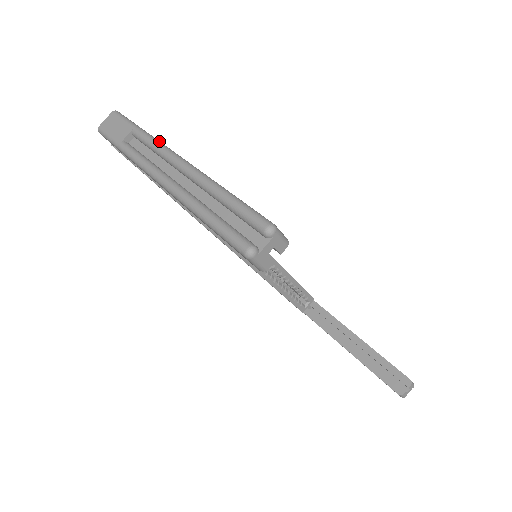
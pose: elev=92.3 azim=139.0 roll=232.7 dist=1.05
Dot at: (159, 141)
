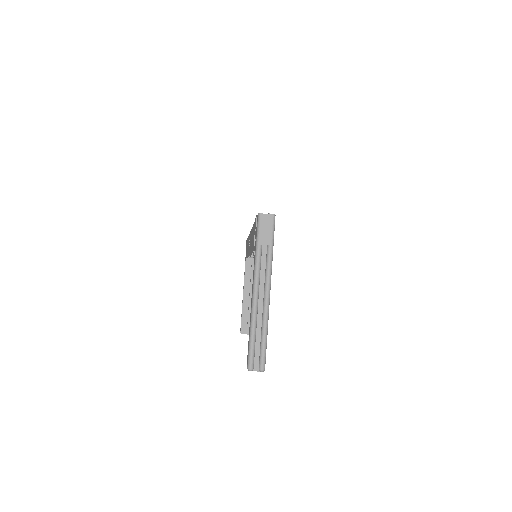
Dot at: occluded
